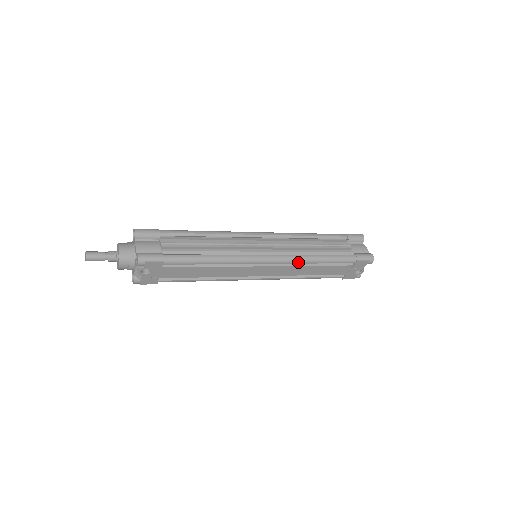
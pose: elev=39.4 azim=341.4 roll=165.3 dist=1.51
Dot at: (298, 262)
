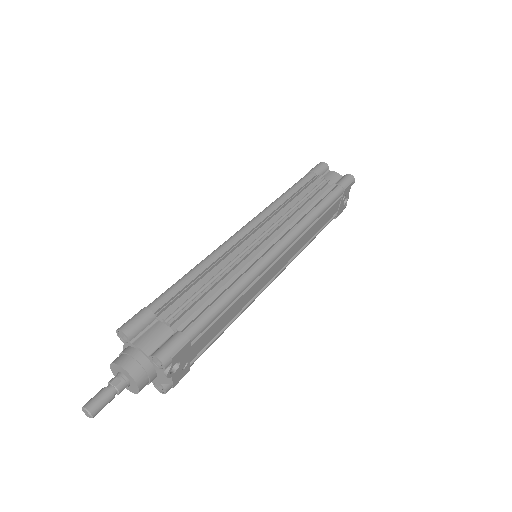
Dot at: (303, 230)
